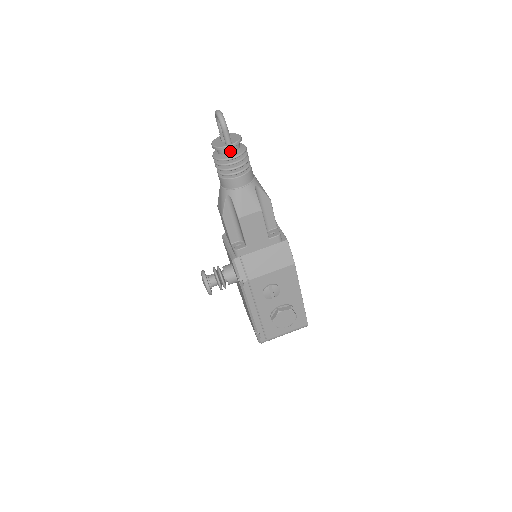
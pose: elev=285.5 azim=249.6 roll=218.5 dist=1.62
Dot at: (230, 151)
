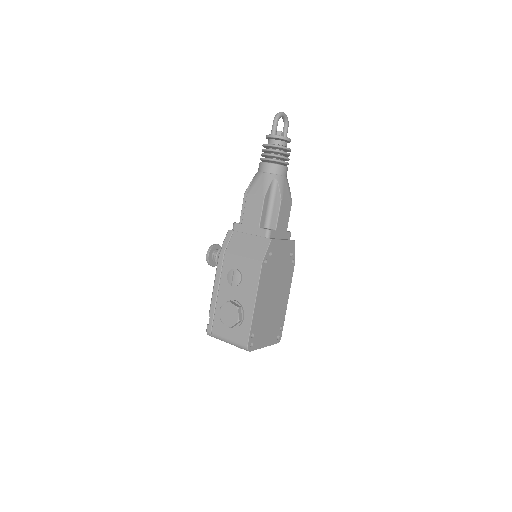
Dot at: (272, 141)
